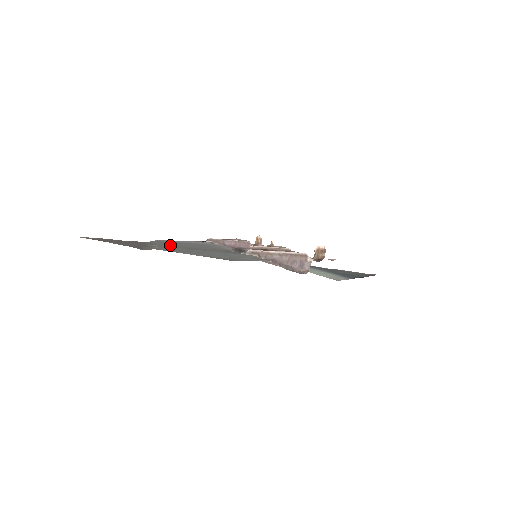
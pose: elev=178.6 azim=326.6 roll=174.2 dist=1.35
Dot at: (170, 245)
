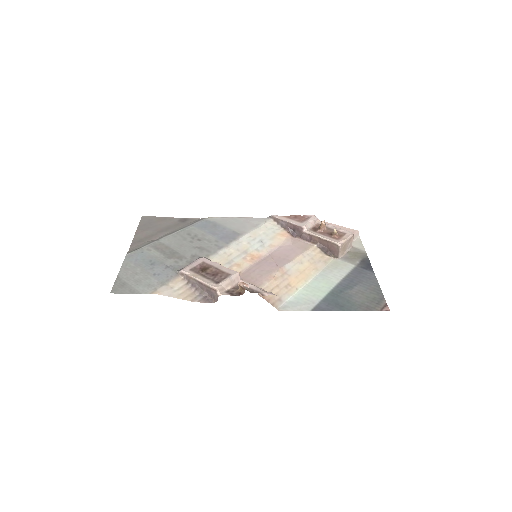
Dot at: (174, 239)
